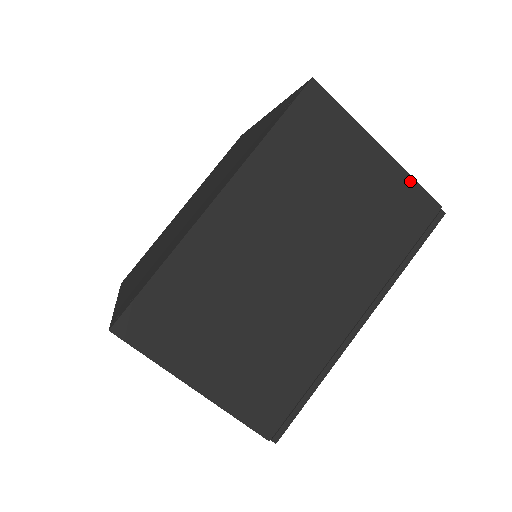
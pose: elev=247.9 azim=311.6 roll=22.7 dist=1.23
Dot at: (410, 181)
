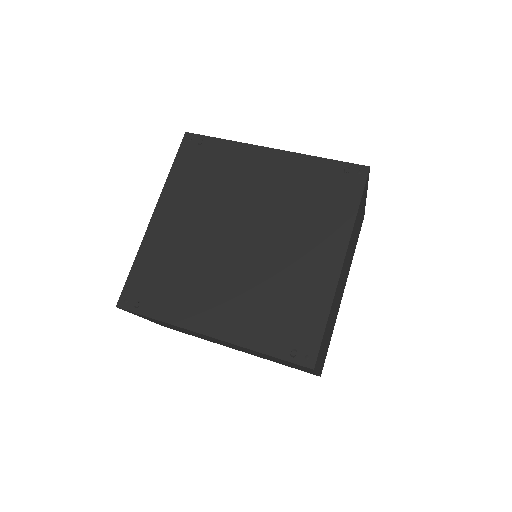
Dot at: (316, 374)
